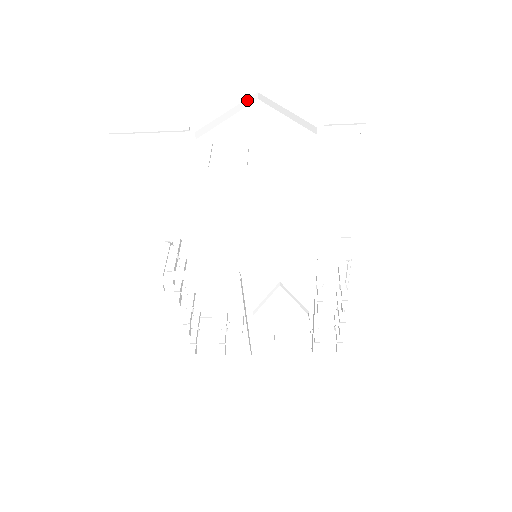
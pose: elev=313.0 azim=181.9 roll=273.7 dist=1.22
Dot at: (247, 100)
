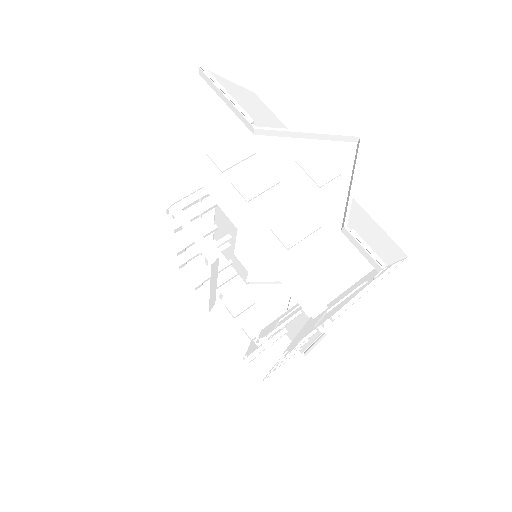
Dot at: (341, 136)
